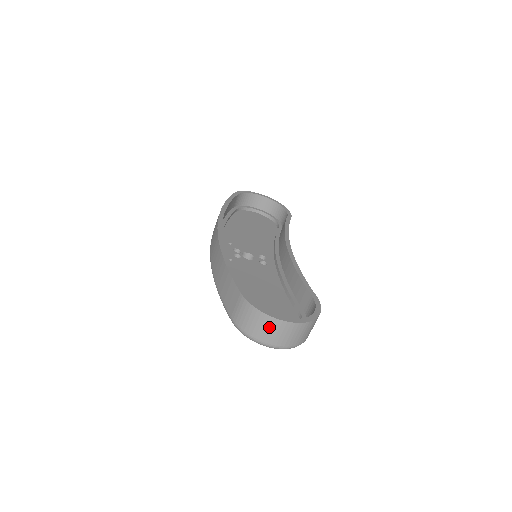
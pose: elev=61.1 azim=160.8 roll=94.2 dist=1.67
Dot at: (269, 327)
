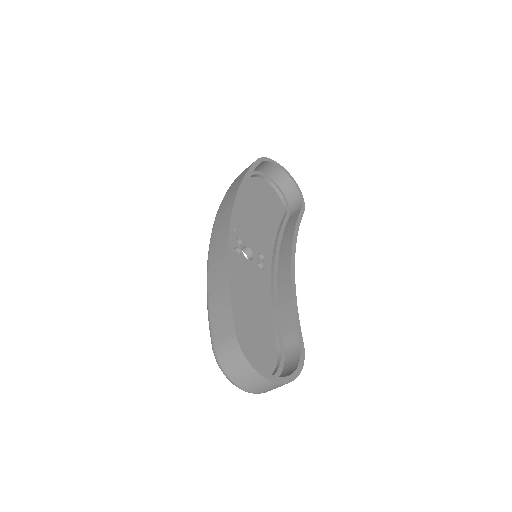
Dot at: (250, 378)
